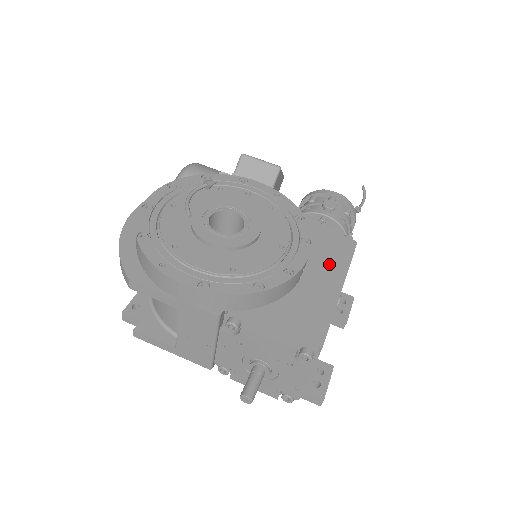
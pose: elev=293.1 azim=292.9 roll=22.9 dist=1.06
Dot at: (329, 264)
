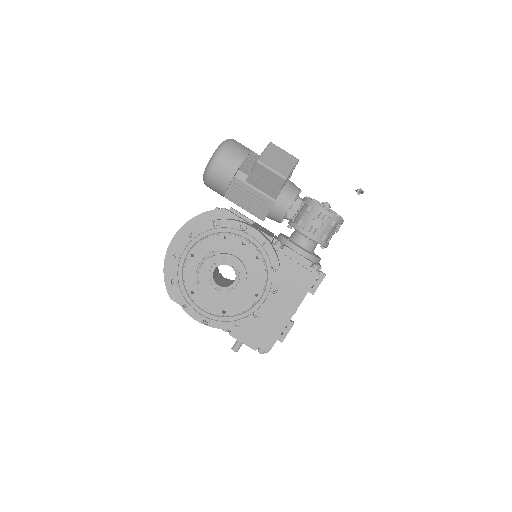
Dot at: (292, 294)
